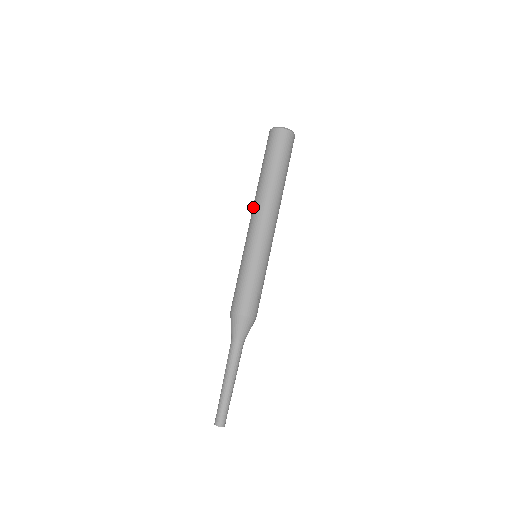
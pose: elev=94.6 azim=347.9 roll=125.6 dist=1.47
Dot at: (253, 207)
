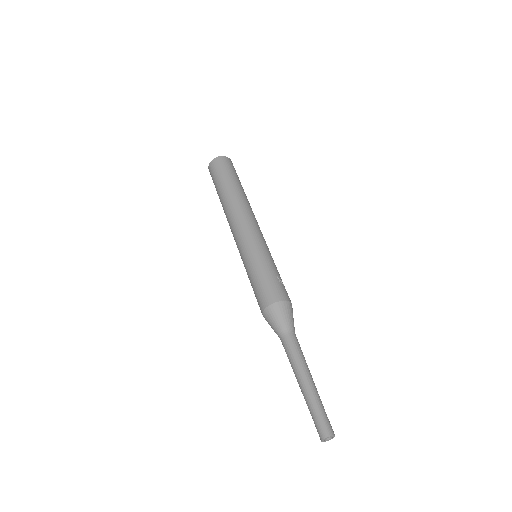
Dot at: (228, 220)
